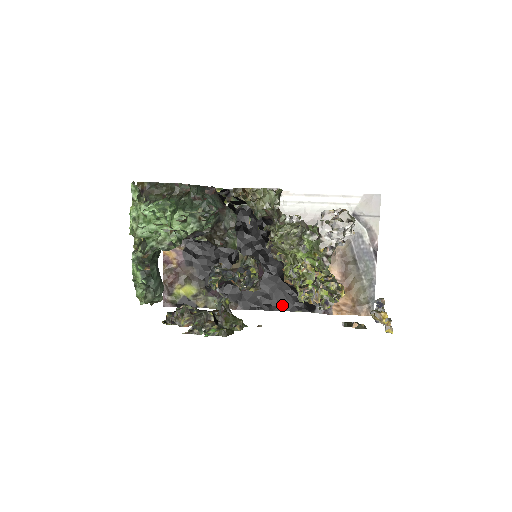
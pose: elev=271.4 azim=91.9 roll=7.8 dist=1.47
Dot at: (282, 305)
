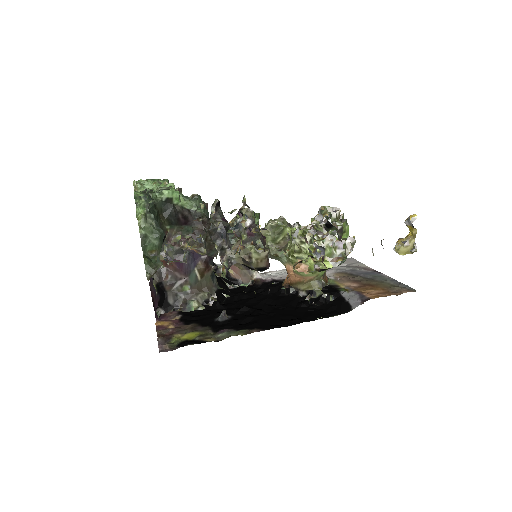
Dot at: (312, 317)
